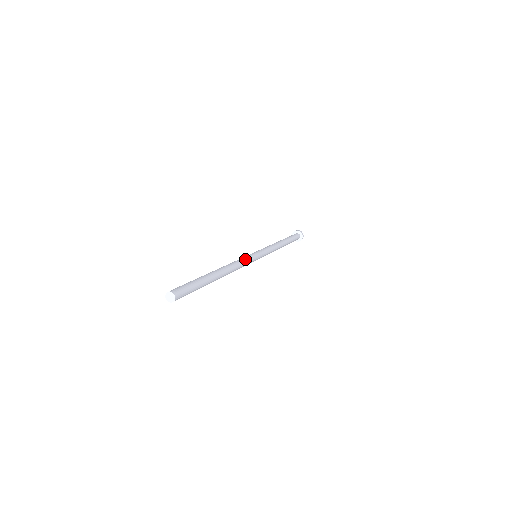
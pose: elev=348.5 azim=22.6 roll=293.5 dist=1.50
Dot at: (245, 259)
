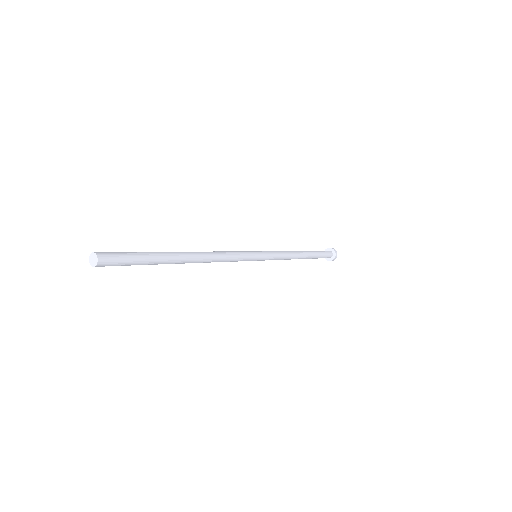
Dot at: (236, 255)
